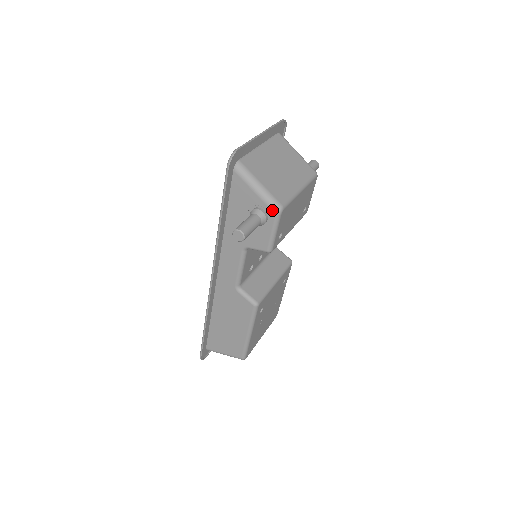
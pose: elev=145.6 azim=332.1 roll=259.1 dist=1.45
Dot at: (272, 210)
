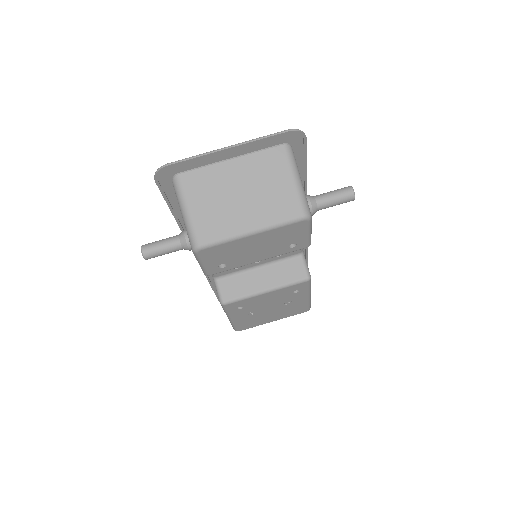
Dot at: (190, 244)
